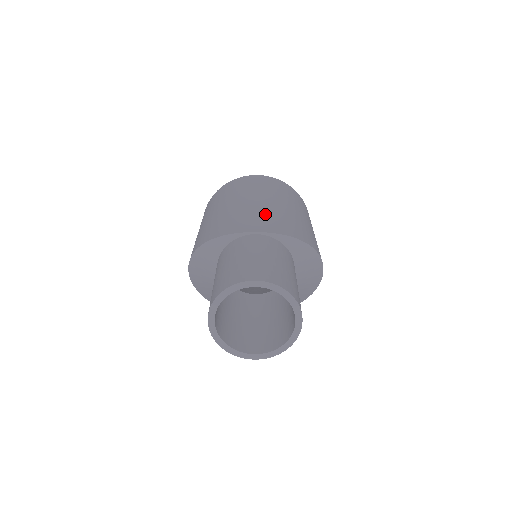
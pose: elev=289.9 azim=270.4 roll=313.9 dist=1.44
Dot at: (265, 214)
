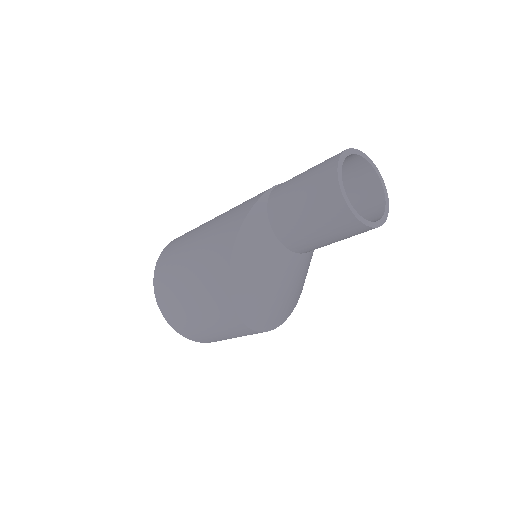
Dot at: occluded
